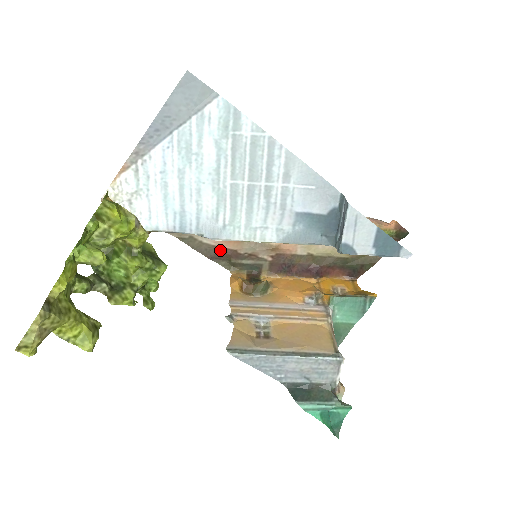
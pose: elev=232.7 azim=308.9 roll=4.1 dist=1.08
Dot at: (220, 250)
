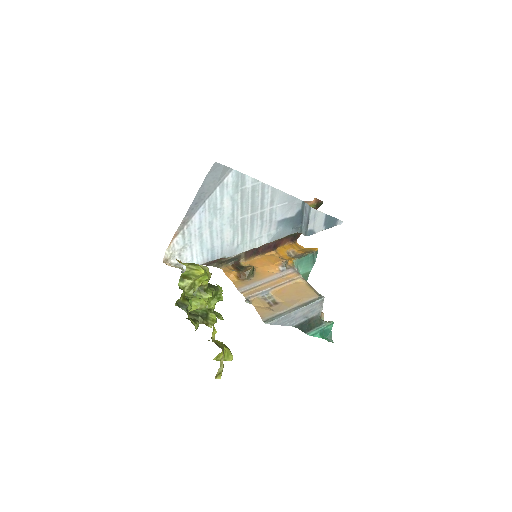
Dot at: occluded
